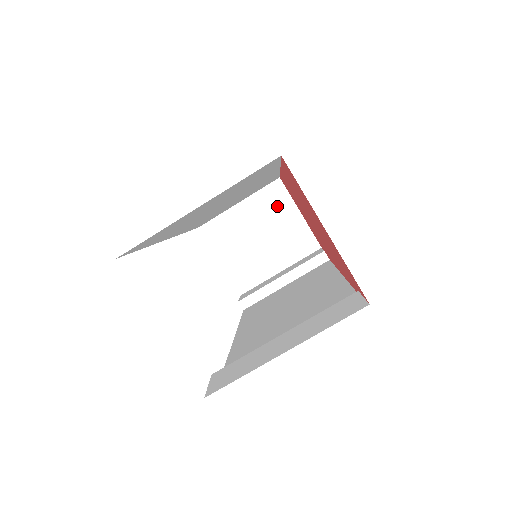
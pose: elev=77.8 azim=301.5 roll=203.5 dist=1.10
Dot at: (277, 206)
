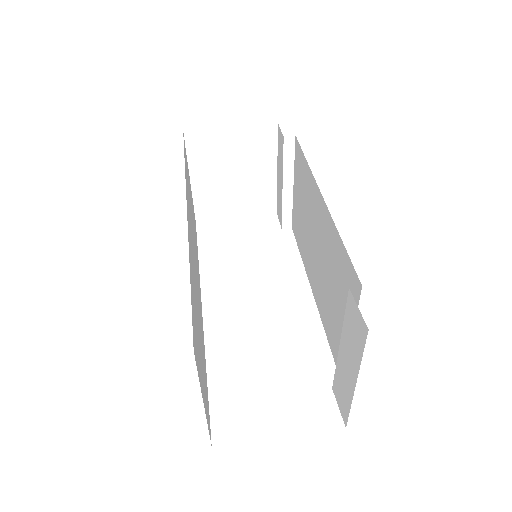
Dot at: (212, 147)
